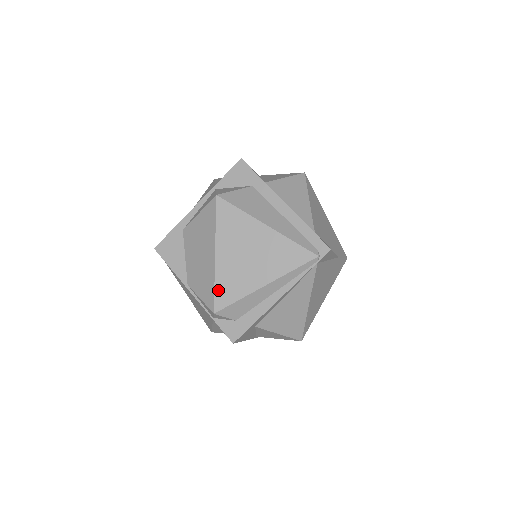
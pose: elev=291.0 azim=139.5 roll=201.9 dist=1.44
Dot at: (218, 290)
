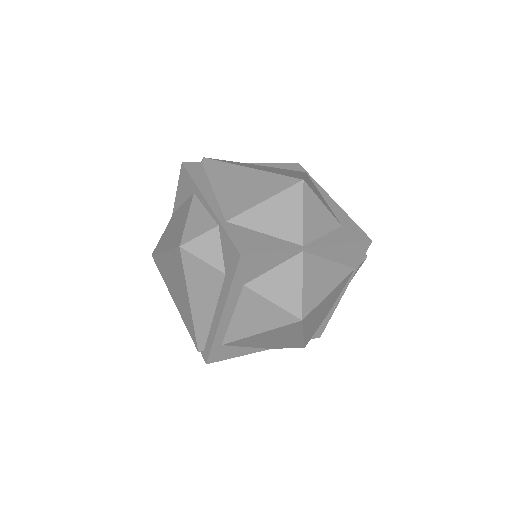
Dot at: (157, 257)
